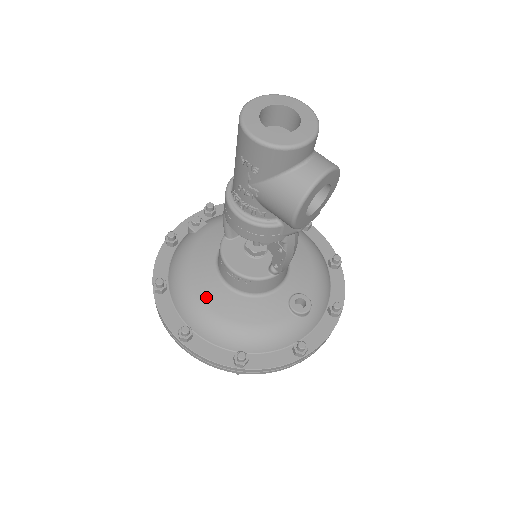
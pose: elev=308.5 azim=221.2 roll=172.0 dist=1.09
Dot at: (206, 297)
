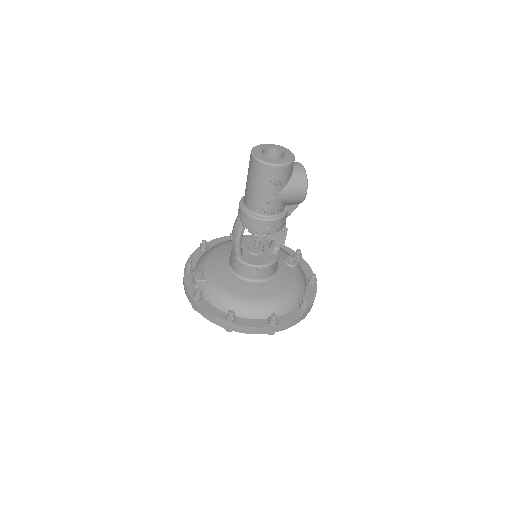
Dot at: (260, 295)
